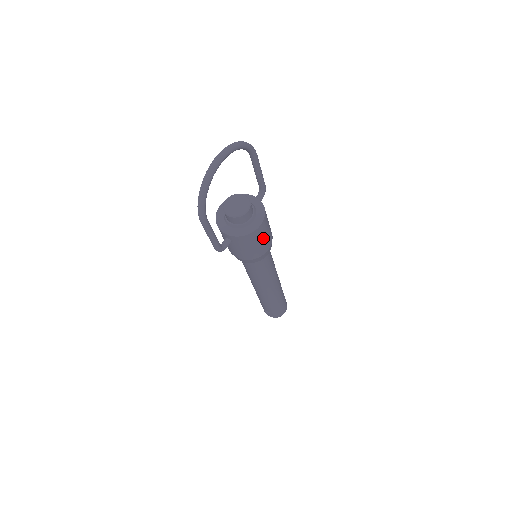
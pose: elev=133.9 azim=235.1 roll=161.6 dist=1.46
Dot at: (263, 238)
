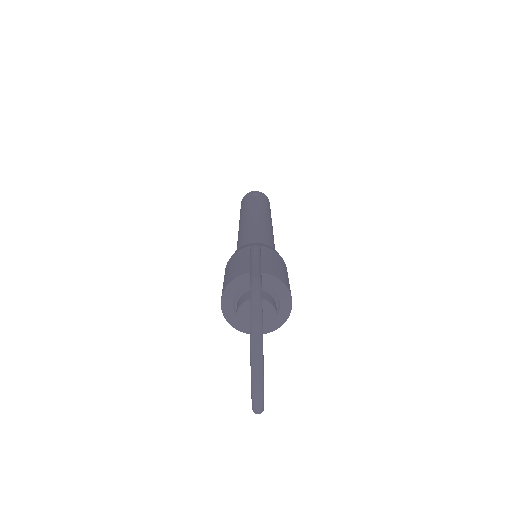
Dot at: occluded
